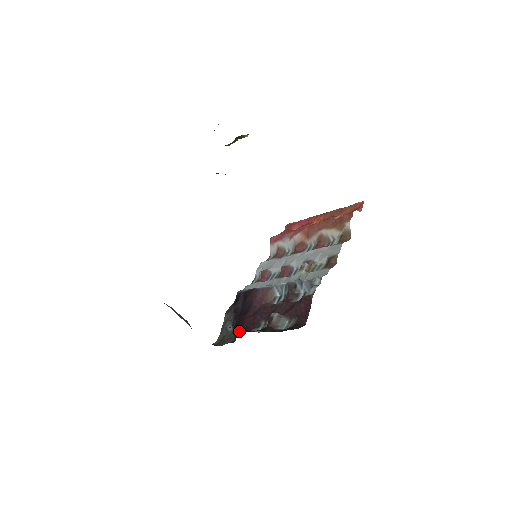
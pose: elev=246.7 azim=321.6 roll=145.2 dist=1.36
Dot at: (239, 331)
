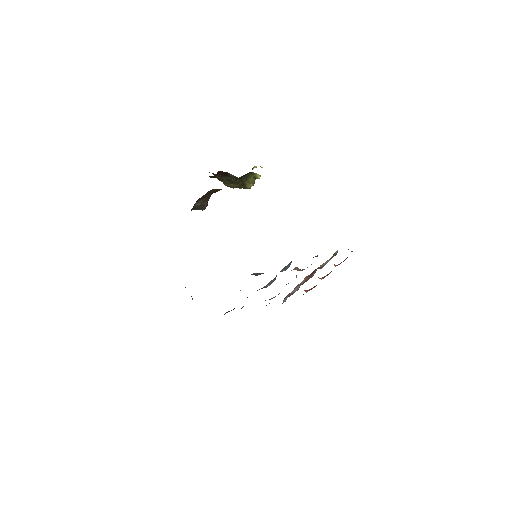
Dot at: occluded
